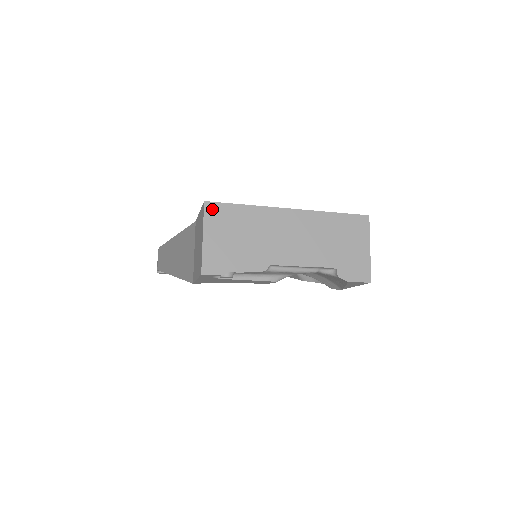
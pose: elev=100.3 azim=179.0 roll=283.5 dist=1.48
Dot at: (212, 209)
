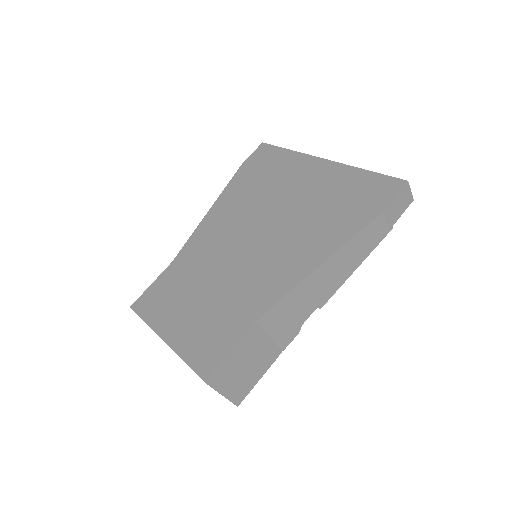
Dot at: occluded
